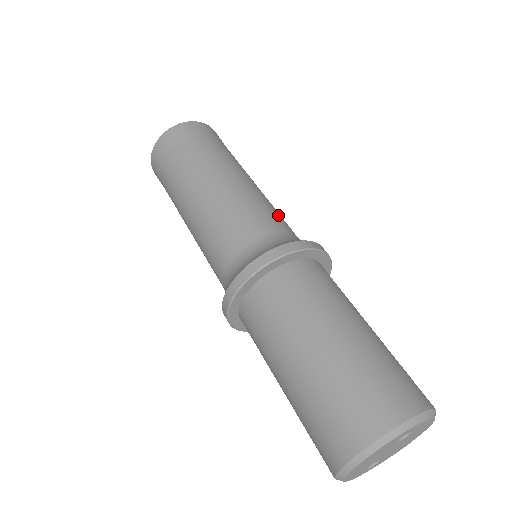
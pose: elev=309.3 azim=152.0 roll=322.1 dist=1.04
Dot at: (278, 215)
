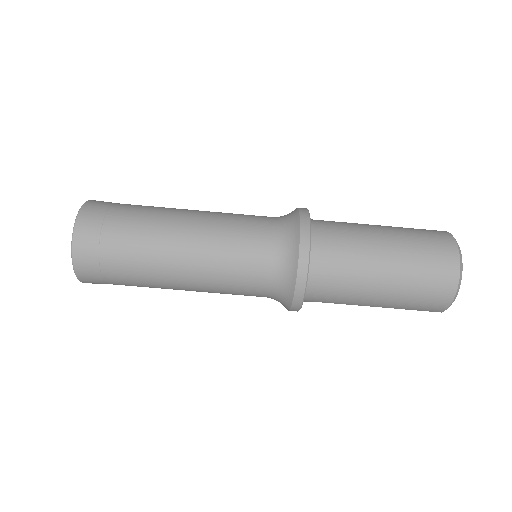
Dot at: occluded
